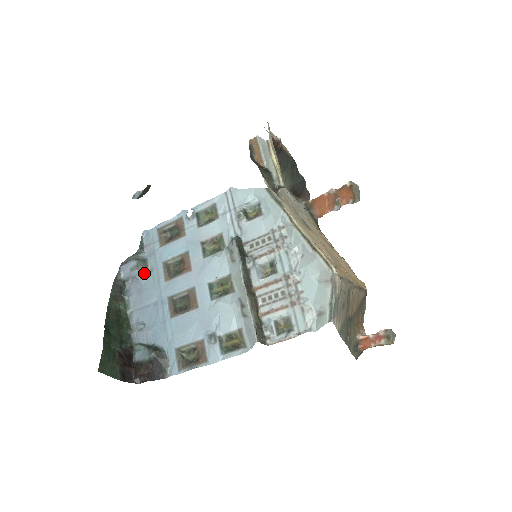
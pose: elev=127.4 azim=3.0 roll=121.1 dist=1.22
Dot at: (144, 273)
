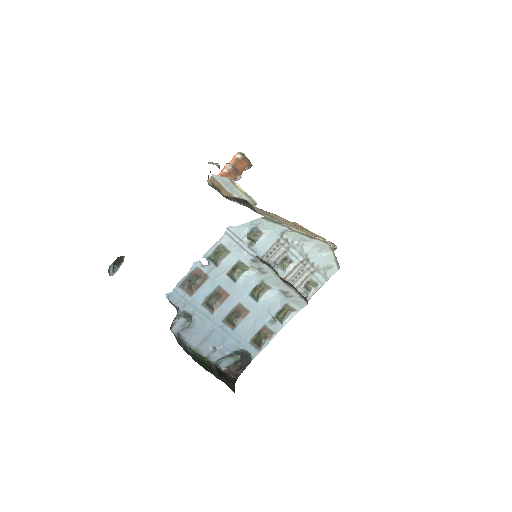
Dot at: (192, 321)
